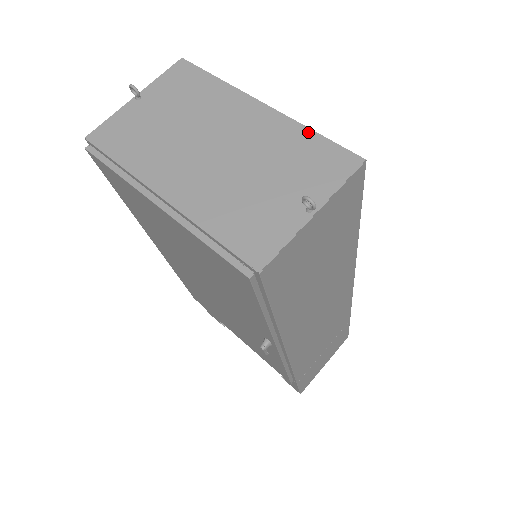
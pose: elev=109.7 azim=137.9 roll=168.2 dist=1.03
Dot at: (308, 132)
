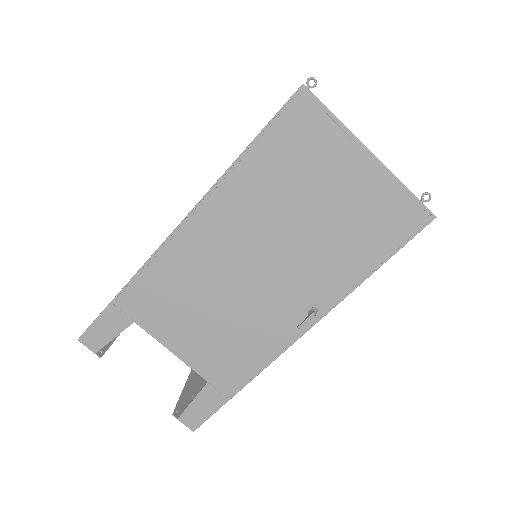
Dot at: occluded
